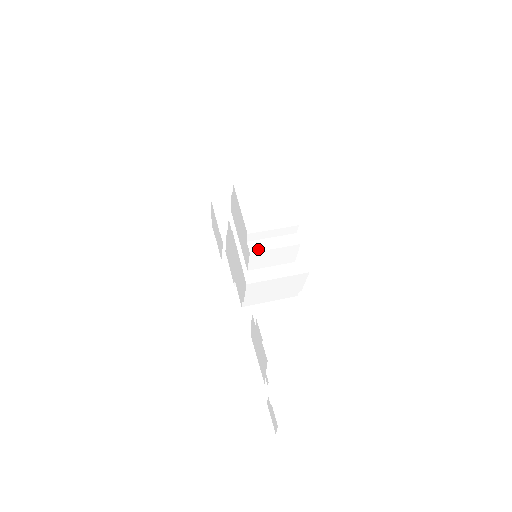
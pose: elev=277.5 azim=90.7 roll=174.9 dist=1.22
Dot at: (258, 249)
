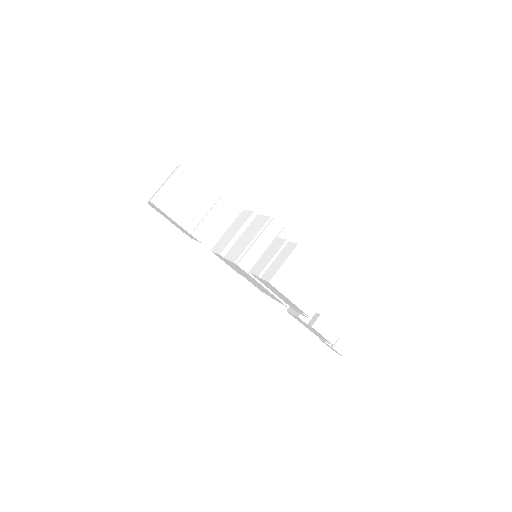
Dot at: (313, 312)
